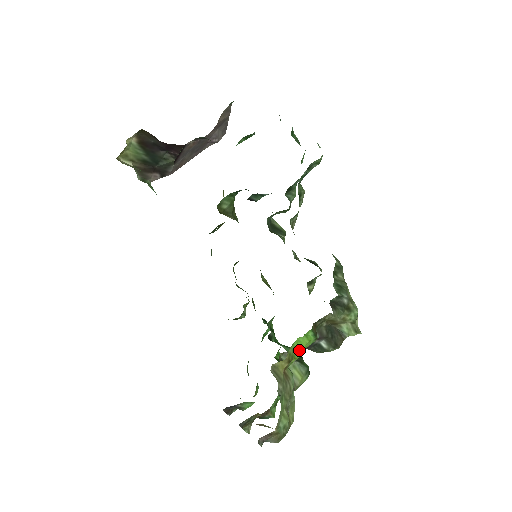
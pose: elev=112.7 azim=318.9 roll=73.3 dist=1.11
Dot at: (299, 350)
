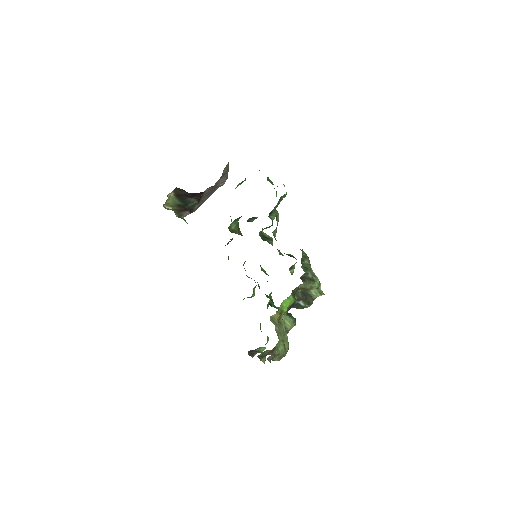
Dot at: (286, 307)
